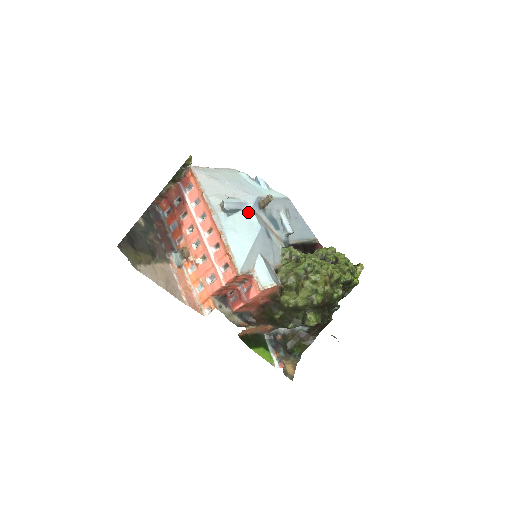
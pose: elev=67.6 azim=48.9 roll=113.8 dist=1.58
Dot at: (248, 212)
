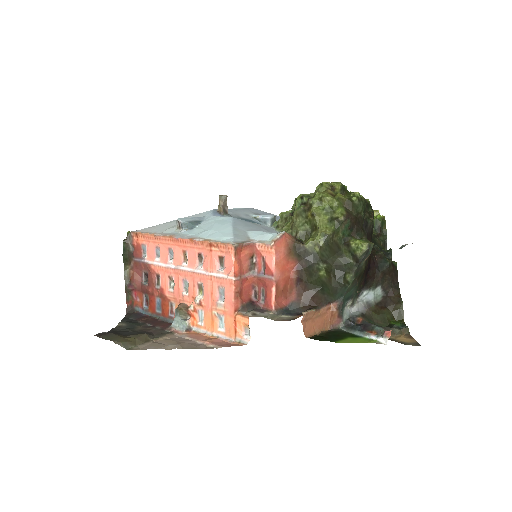
Dot at: (211, 219)
